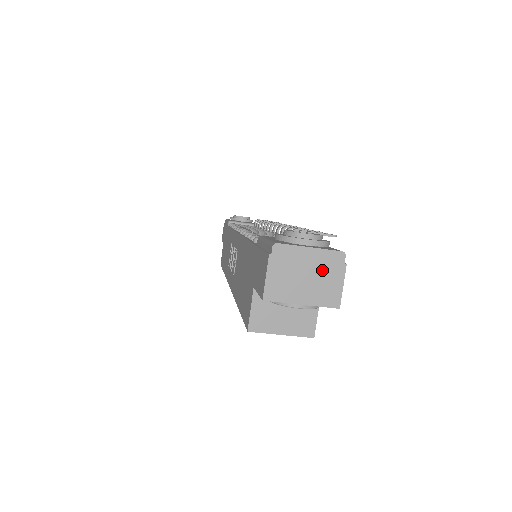
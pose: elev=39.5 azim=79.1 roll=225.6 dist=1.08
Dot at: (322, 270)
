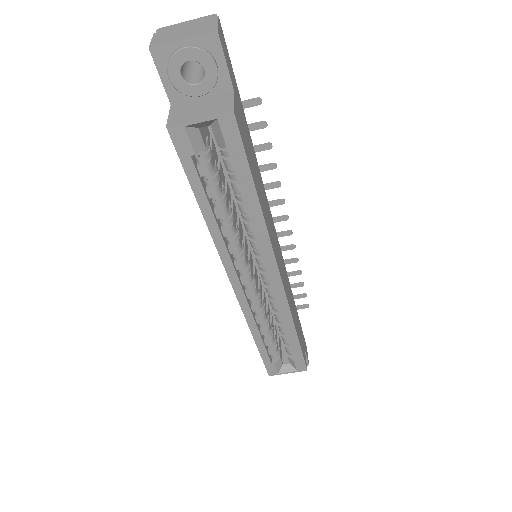
Dot at: (198, 24)
